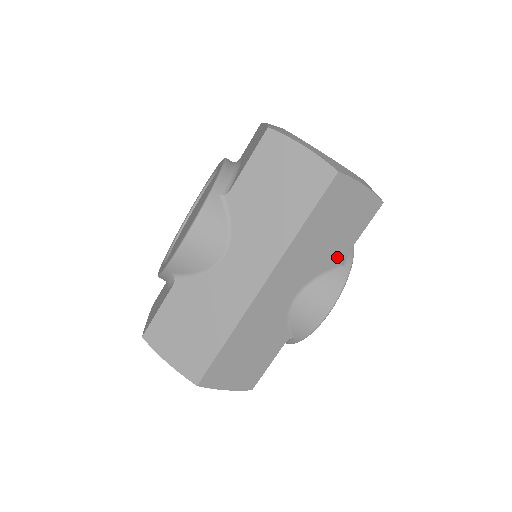
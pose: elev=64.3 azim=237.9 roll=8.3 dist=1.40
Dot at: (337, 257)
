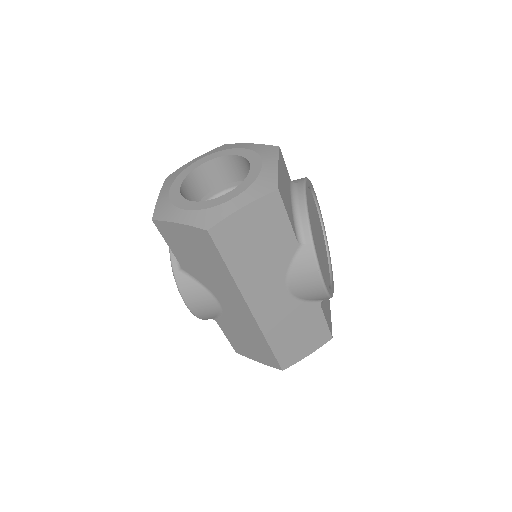
Dot at: (289, 247)
